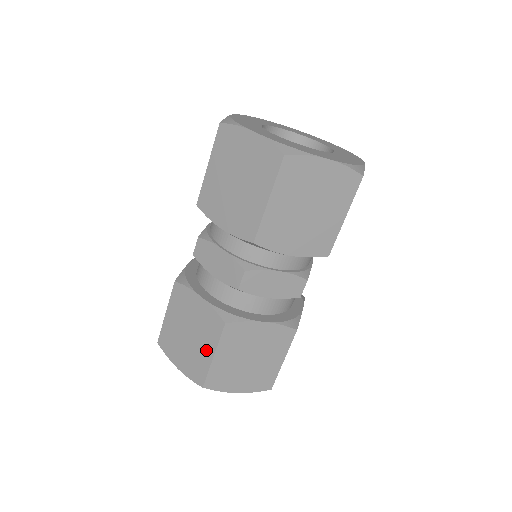
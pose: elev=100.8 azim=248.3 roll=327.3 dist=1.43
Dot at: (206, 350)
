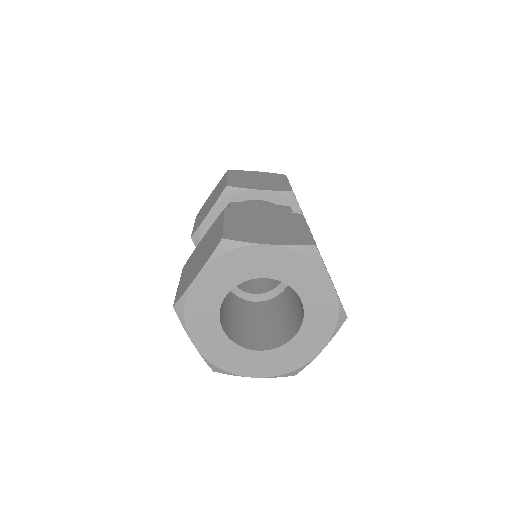
Dot at: occluded
